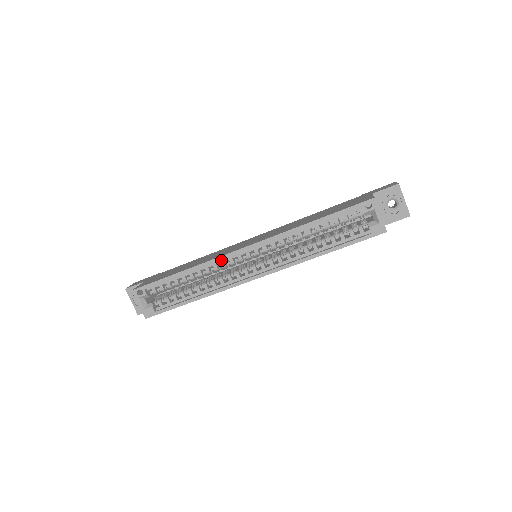
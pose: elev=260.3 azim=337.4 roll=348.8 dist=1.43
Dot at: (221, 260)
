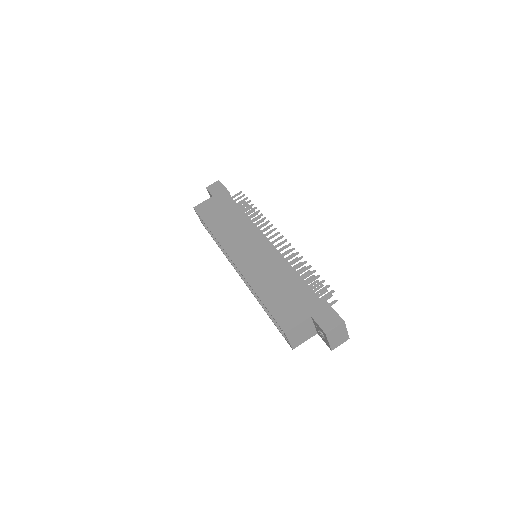
Dot at: occluded
